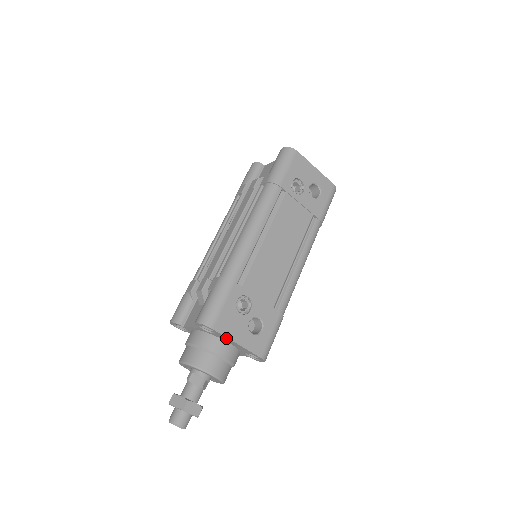
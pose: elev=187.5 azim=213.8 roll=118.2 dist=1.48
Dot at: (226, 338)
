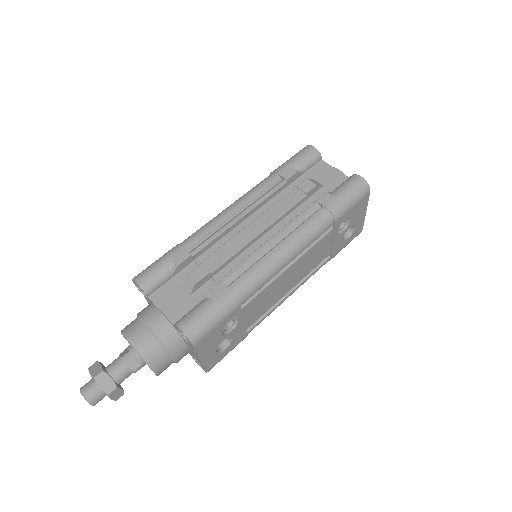
Dot at: (195, 352)
